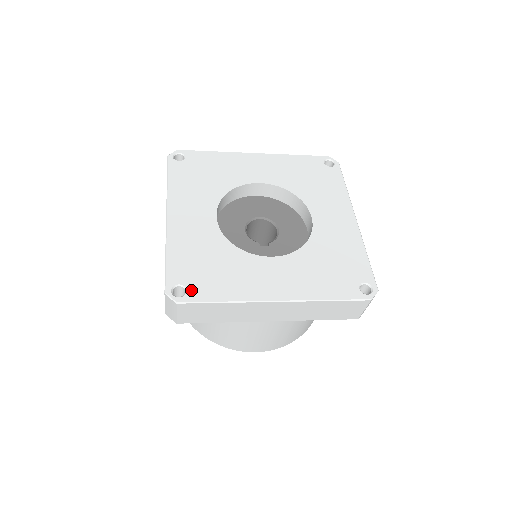
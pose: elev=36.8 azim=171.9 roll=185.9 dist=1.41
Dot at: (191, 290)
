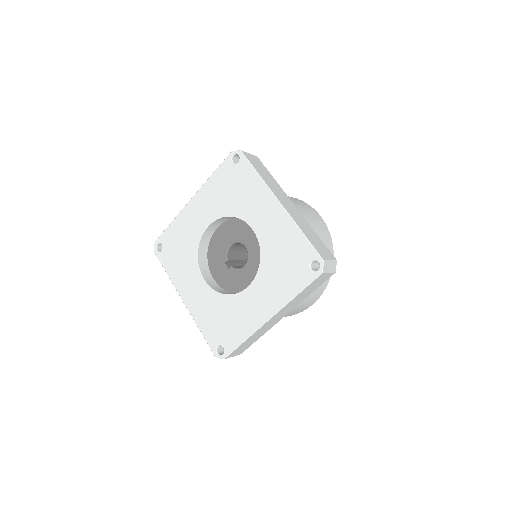
Dot at: (162, 253)
